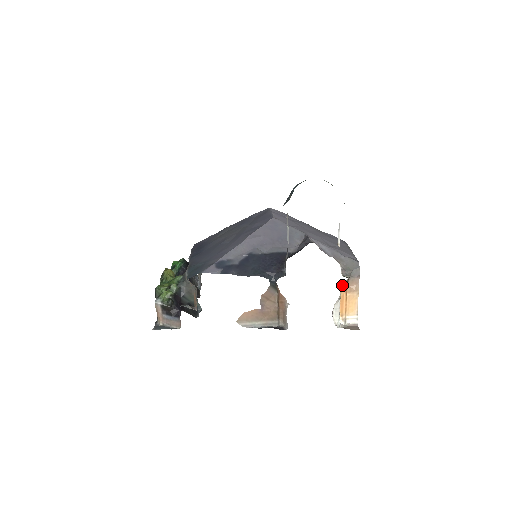
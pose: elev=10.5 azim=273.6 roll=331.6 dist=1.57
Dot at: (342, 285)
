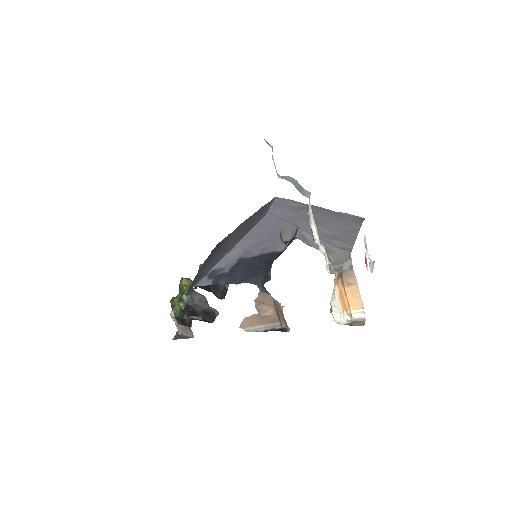
Dot at: (335, 280)
